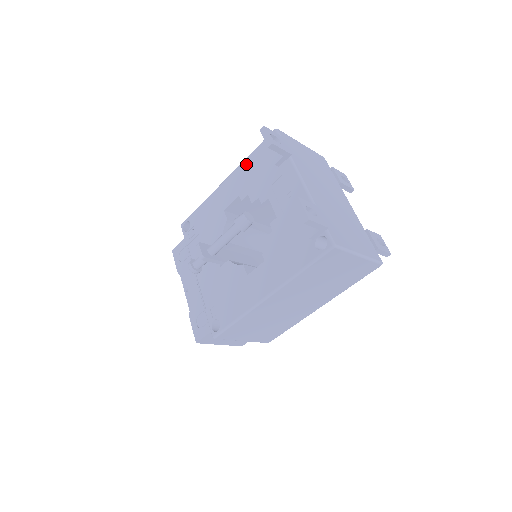
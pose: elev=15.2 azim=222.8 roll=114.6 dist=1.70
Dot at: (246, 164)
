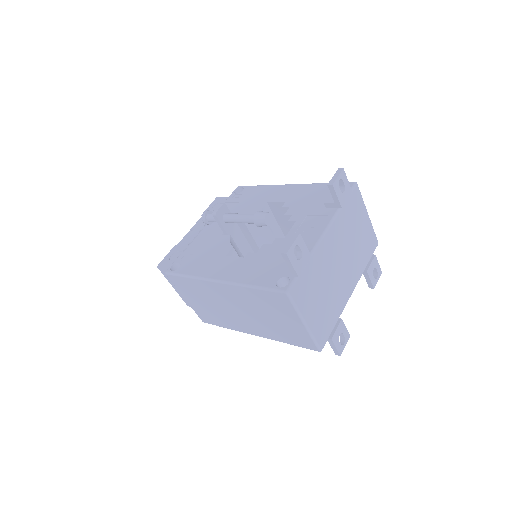
Dot at: (313, 187)
